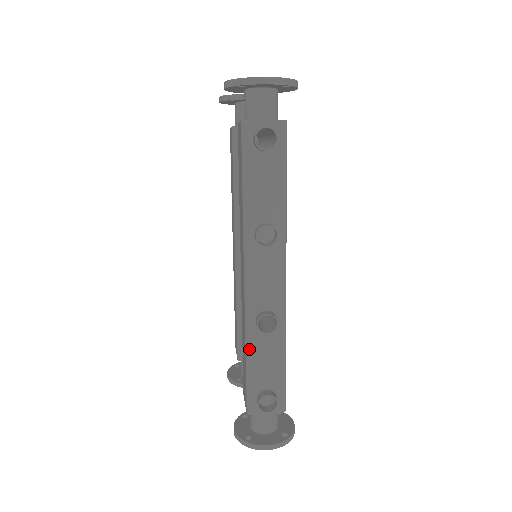
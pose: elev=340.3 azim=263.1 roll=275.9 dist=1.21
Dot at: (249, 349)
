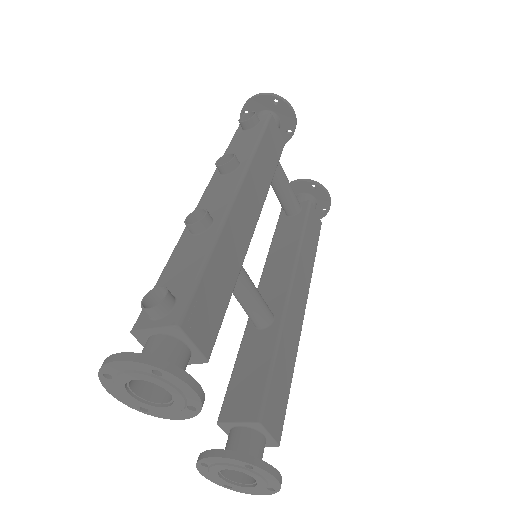
Dot at: (172, 255)
